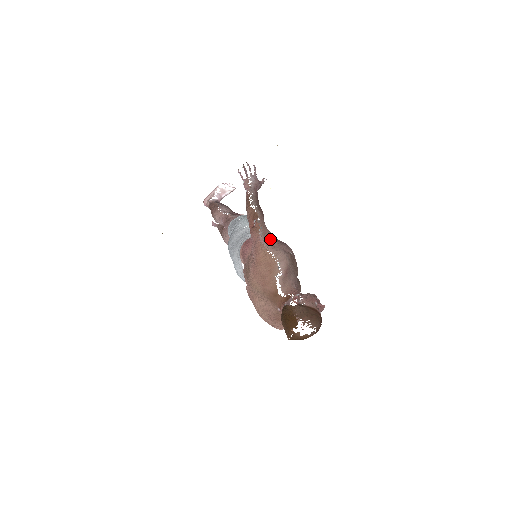
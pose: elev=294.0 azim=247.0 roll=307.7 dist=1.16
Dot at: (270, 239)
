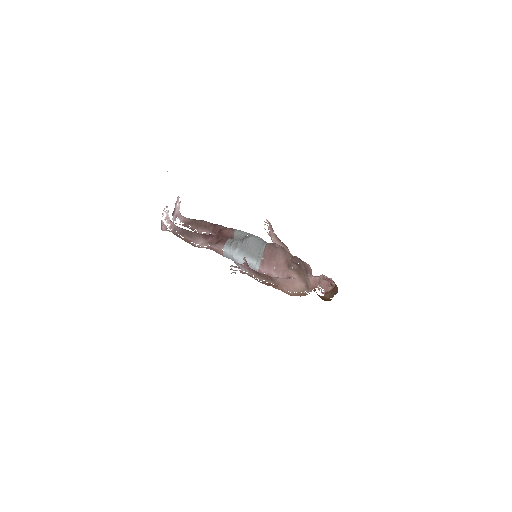
Dot at: (288, 285)
